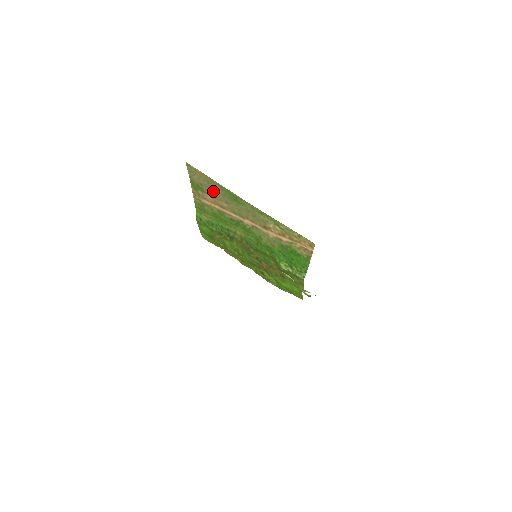
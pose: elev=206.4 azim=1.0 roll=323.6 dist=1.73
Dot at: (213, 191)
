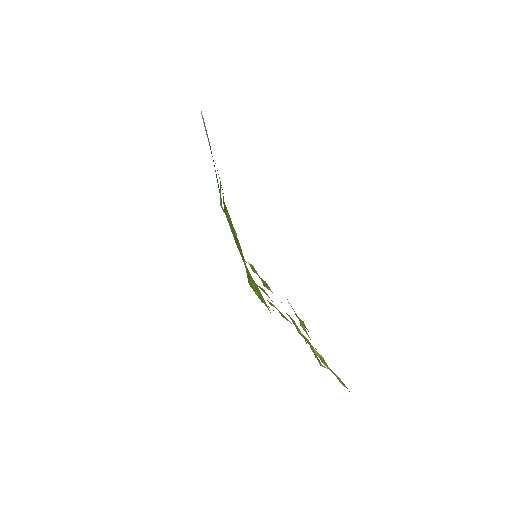
Dot at: occluded
